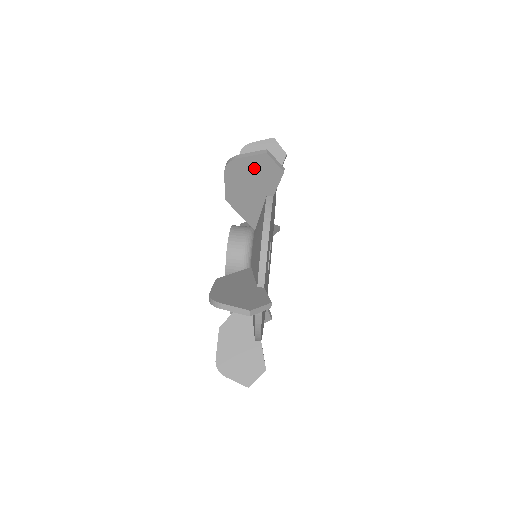
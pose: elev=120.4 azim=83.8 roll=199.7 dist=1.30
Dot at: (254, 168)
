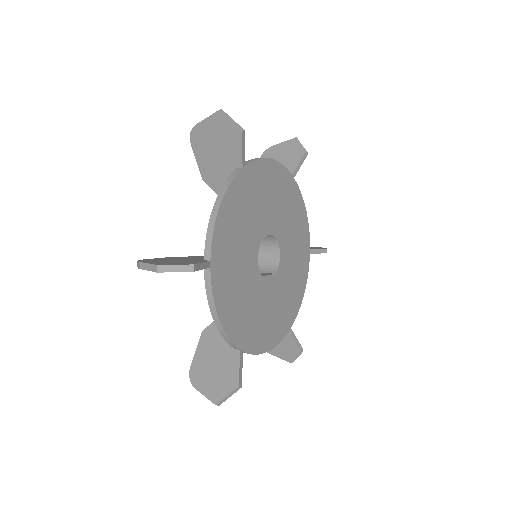
Dot at: (284, 151)
